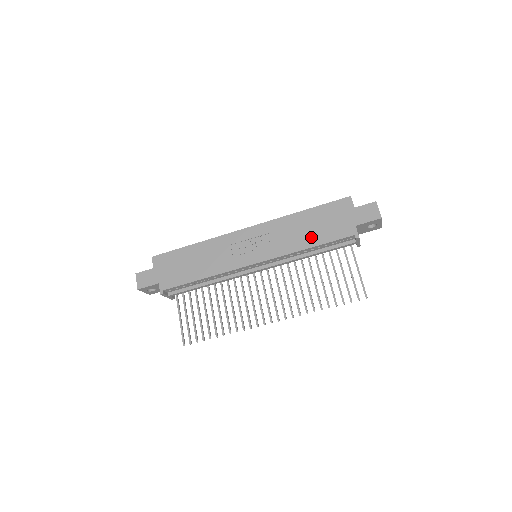
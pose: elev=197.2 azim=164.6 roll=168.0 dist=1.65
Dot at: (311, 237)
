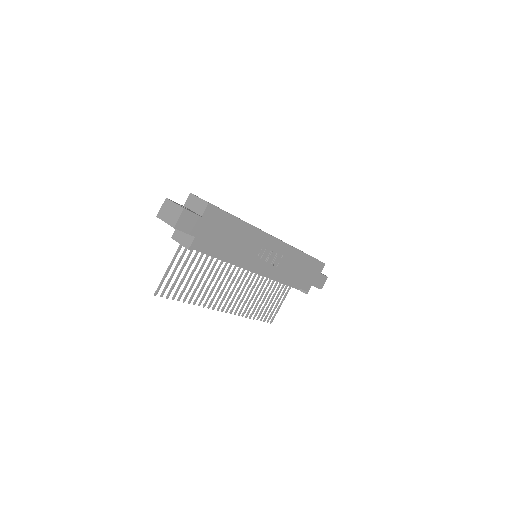
Dot at: (294, 277)
